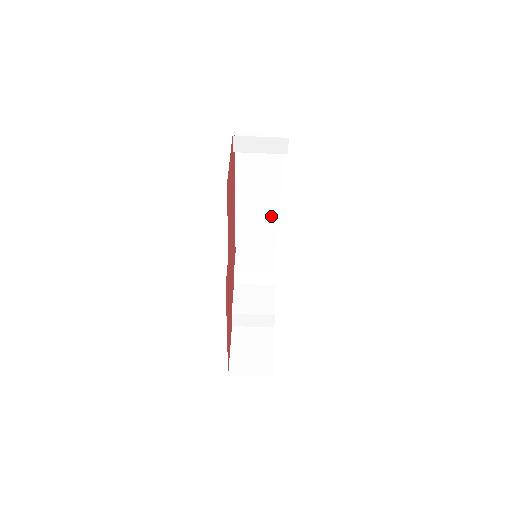
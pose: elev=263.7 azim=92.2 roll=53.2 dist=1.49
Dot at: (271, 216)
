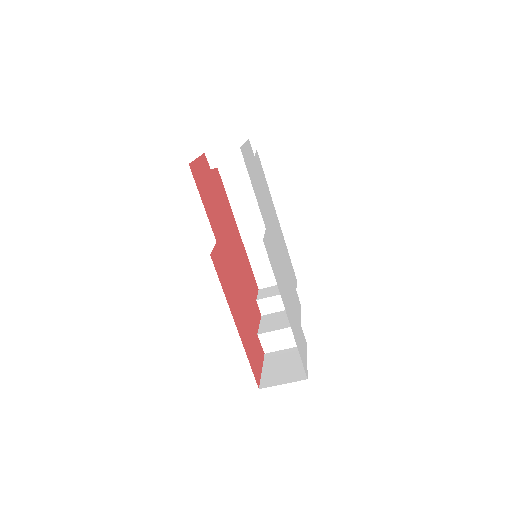
Dot at: occluded
